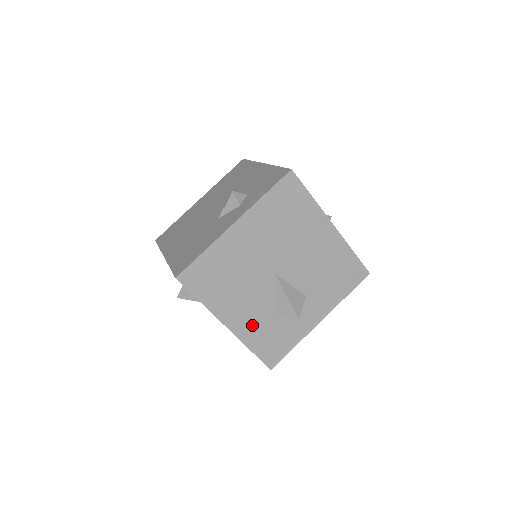
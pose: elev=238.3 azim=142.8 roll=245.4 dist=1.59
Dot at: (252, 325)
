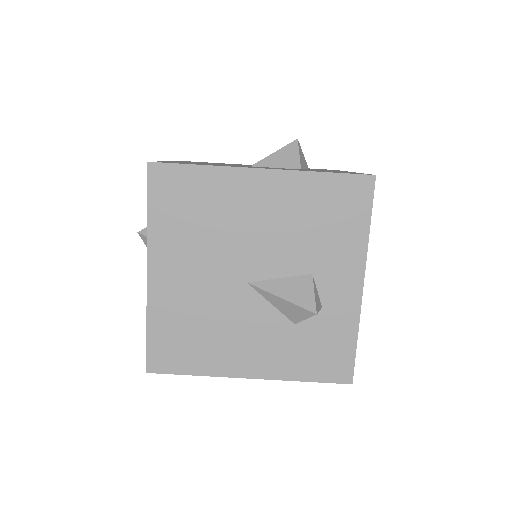
Dot at: (277, 355)
